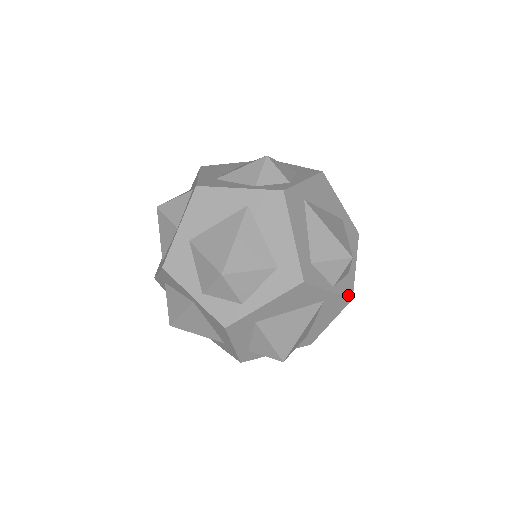
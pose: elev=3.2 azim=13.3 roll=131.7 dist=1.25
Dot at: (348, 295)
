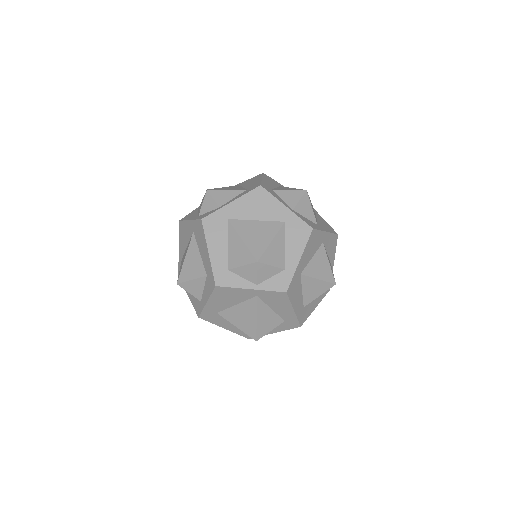
Dot at: (280, 289)
